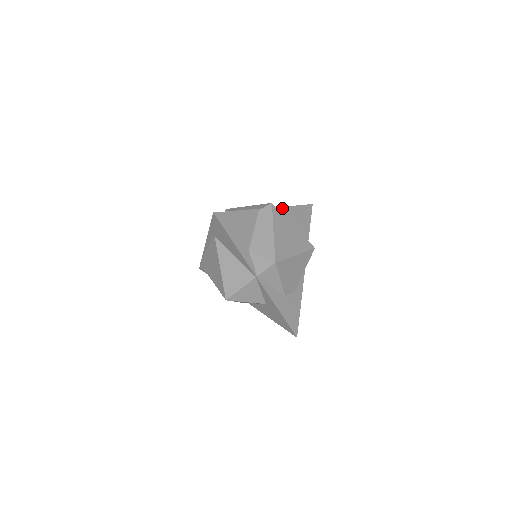
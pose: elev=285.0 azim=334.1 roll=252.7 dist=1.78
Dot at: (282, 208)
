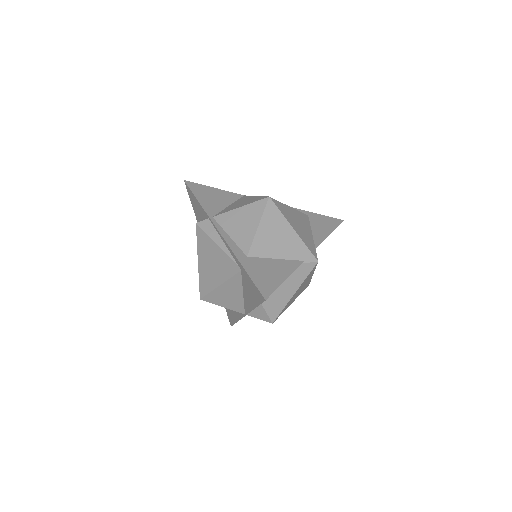
Dot at: occluded
